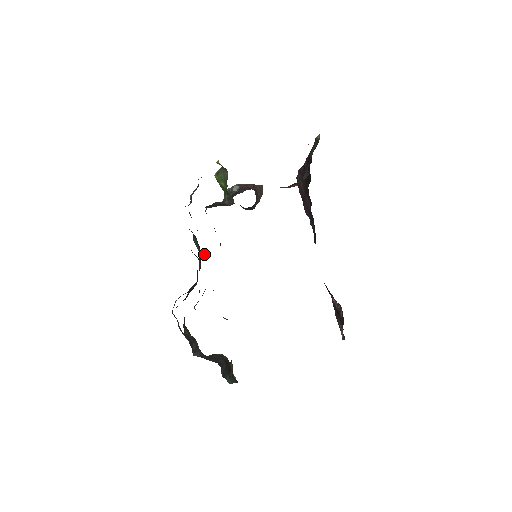
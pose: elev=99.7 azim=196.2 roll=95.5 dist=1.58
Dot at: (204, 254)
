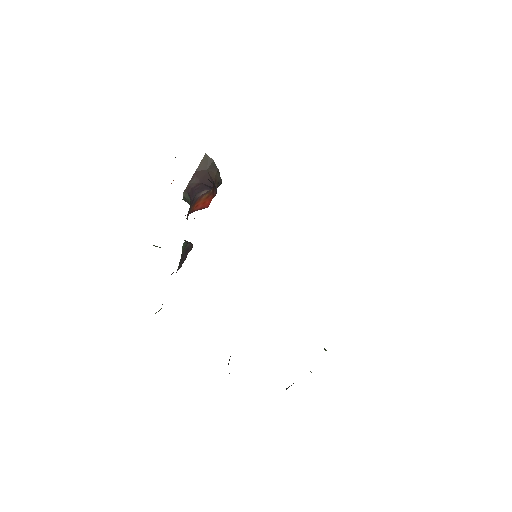
Dot at: occluded
